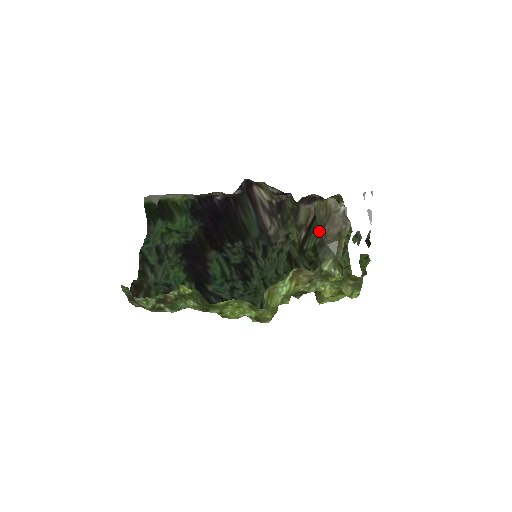
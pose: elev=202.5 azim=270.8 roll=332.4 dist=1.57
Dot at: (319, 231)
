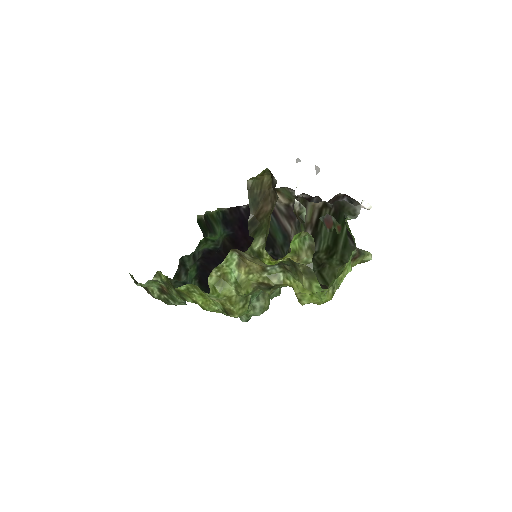
Dot at: (252, 210)
